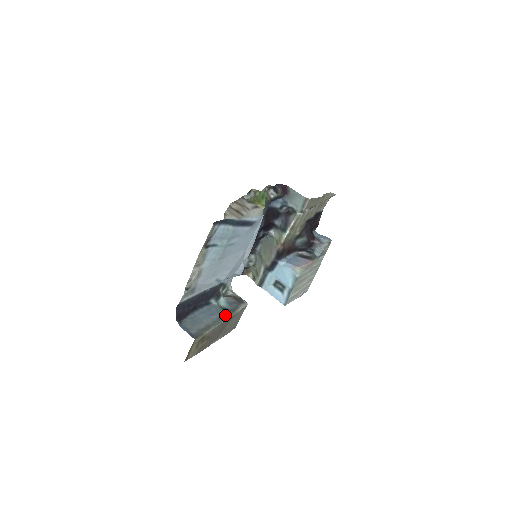
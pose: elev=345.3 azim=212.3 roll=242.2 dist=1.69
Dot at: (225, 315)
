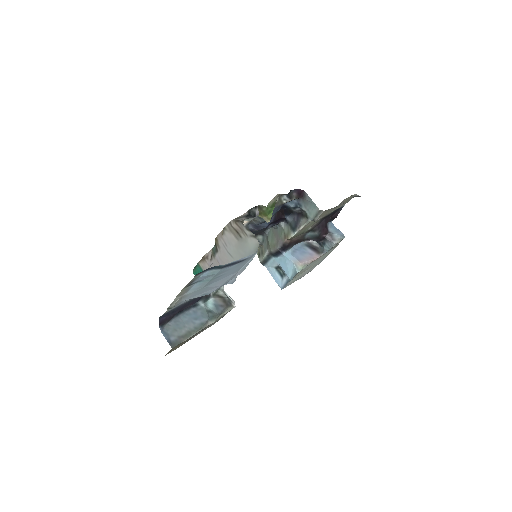
Dot at: (209, 320)
